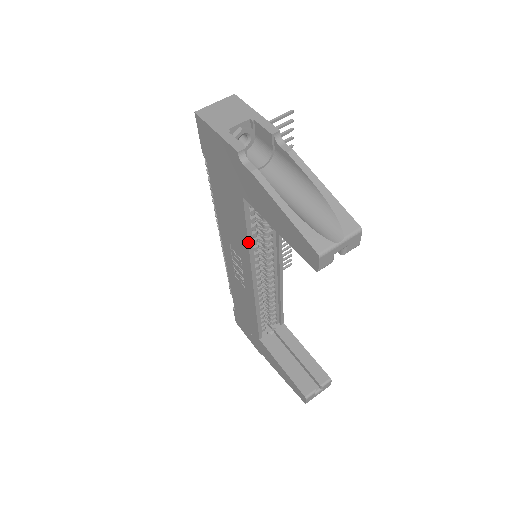
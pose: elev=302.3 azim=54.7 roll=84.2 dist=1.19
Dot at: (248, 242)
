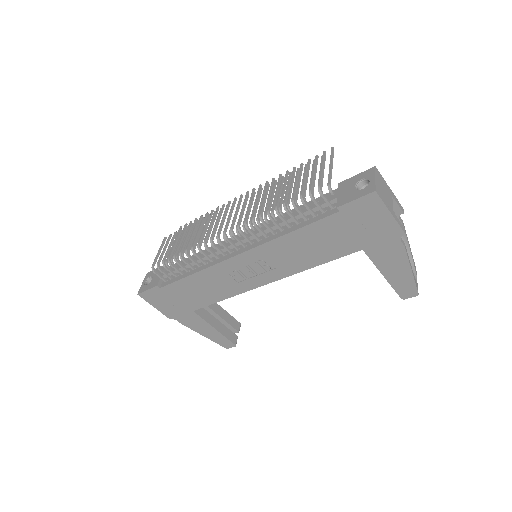
Dot at: (315, 266)
